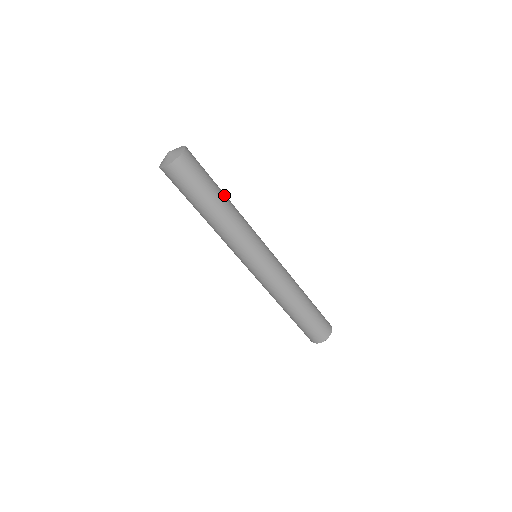
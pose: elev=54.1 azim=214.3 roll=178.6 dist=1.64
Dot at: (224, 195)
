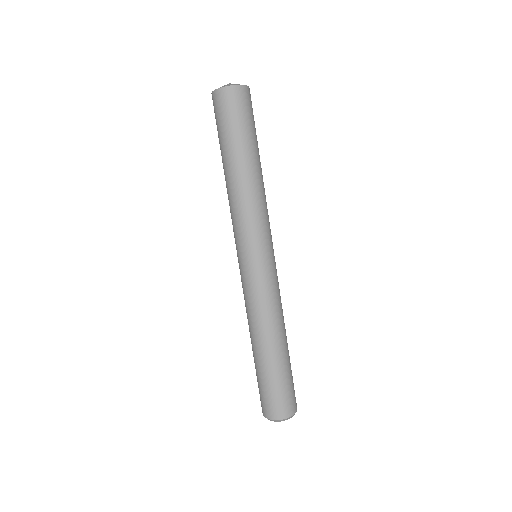
Dot at: occluded
